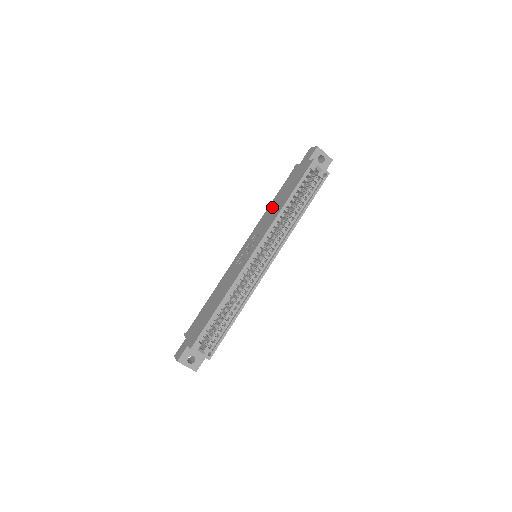
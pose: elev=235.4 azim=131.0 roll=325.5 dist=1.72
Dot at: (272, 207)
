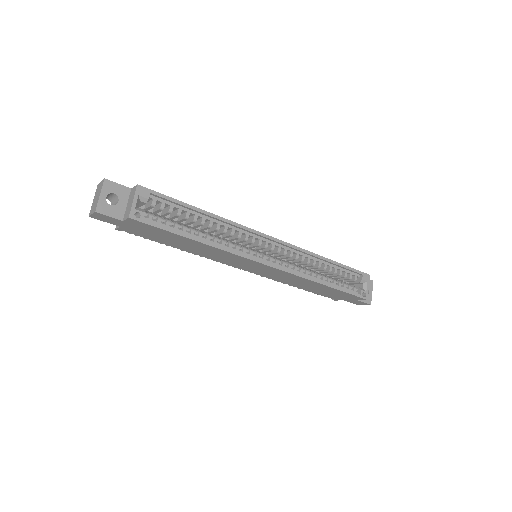
Dot at: occluded
